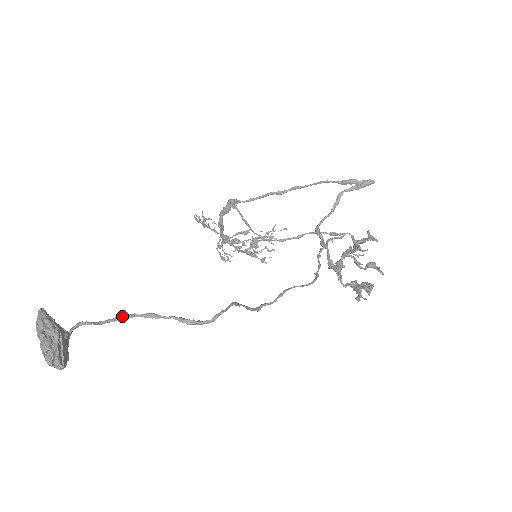
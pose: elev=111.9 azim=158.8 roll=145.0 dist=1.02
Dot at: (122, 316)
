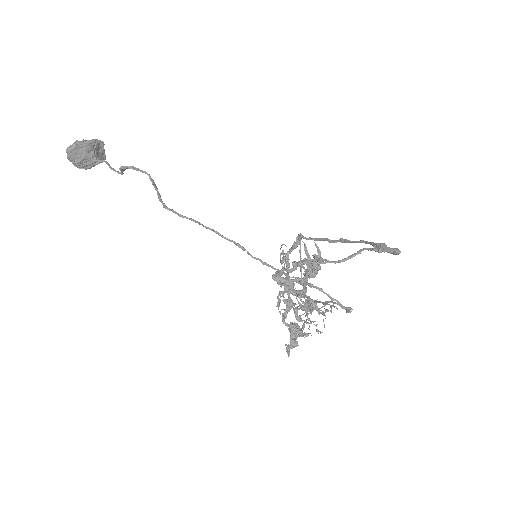
Dot at: (121, 172)
